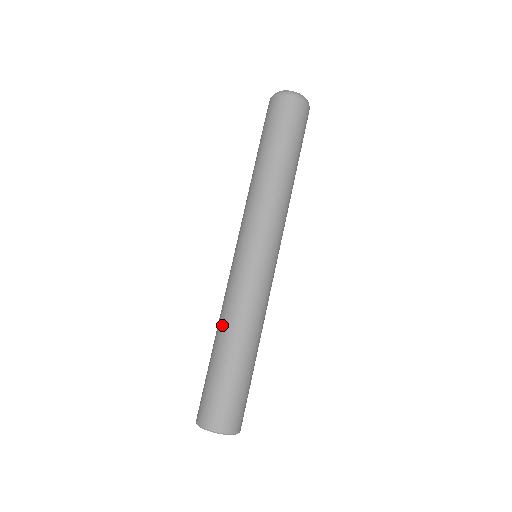
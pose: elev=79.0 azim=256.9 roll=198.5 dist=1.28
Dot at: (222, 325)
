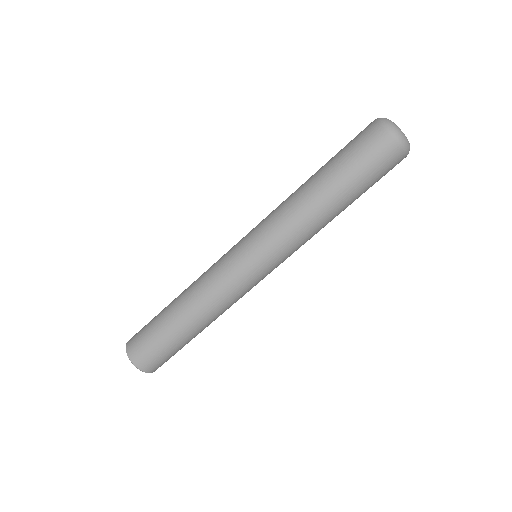
Dot at: (191, 301)
